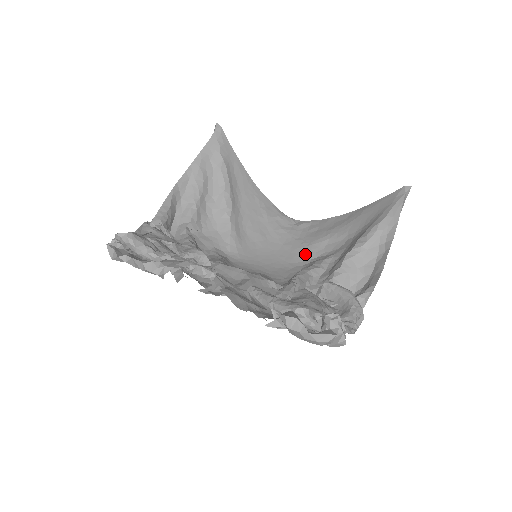
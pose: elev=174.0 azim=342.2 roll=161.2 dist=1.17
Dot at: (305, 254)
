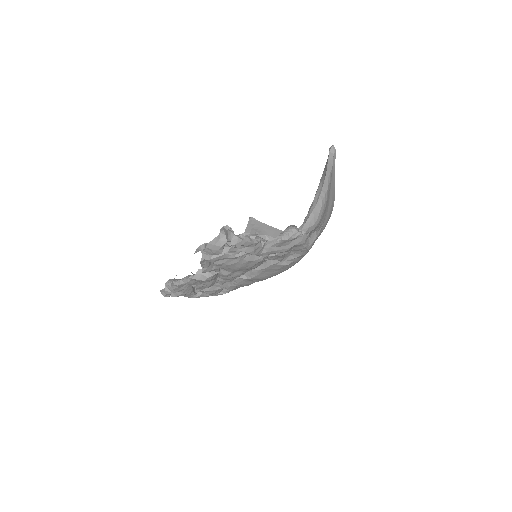
Dot at: occluded
